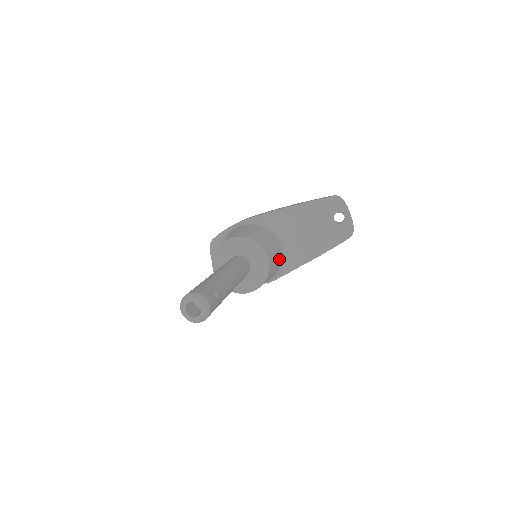
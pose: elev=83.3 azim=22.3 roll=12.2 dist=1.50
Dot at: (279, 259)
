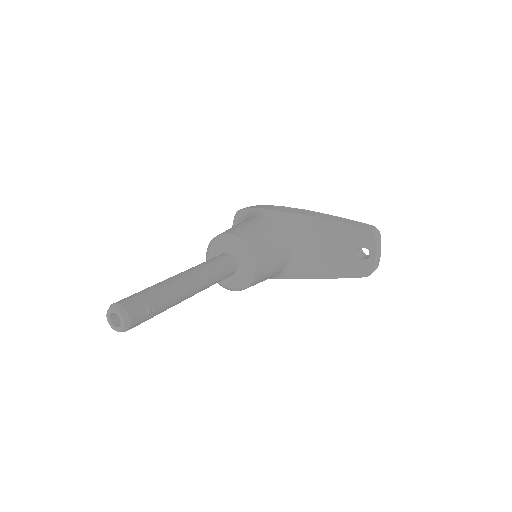
Dot at: (279, 267)
